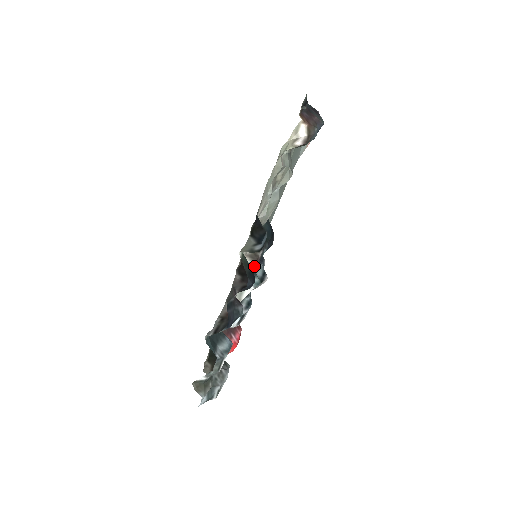
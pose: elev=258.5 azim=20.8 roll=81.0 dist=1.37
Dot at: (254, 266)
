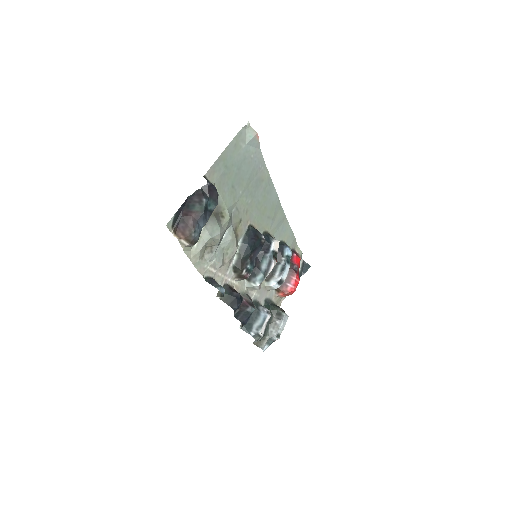
Dot at: occluded
